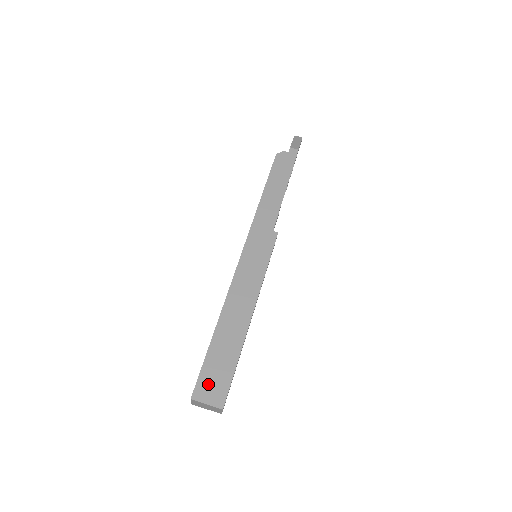
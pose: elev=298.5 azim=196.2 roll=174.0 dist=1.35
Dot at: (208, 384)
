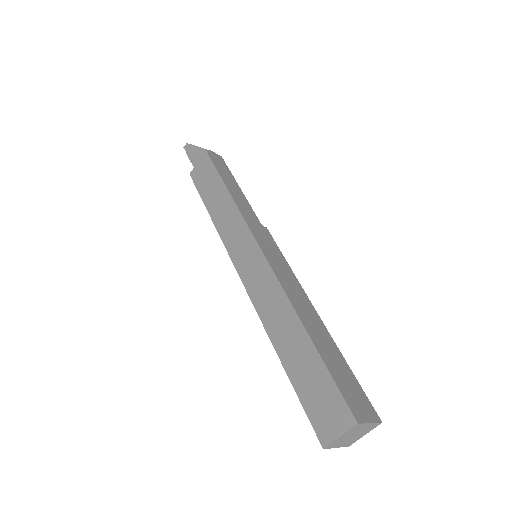
Dot at: (353, 398)
